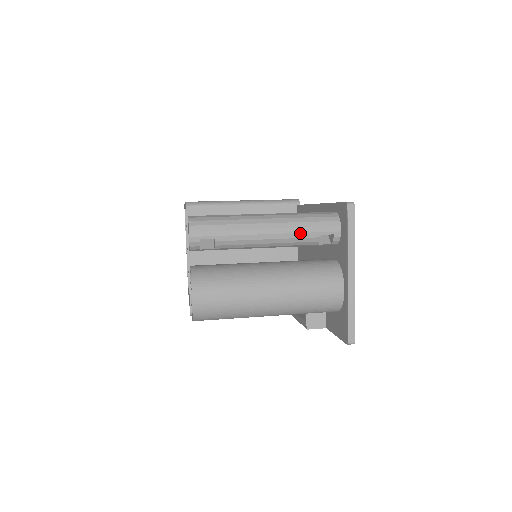
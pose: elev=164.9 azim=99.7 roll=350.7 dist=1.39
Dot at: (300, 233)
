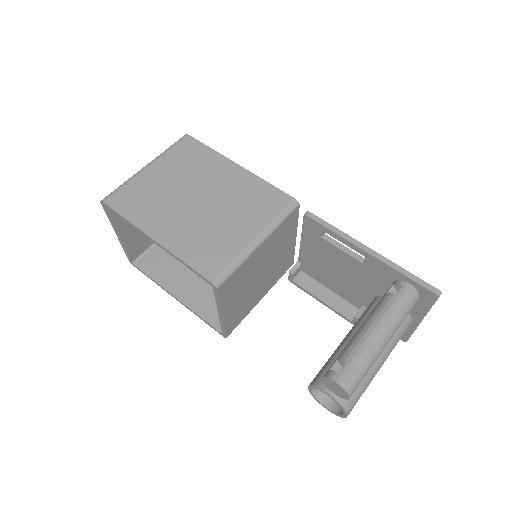
Dot at: occluded
